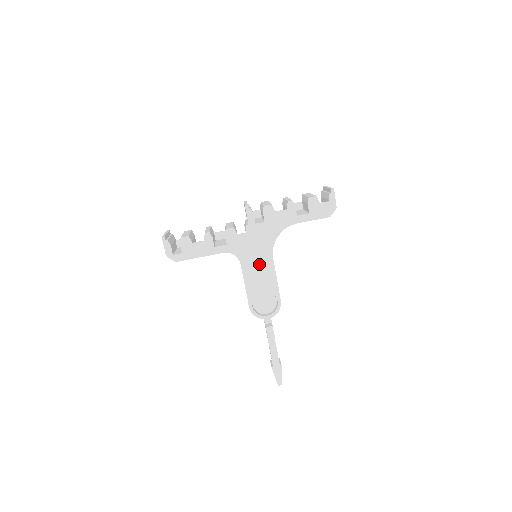
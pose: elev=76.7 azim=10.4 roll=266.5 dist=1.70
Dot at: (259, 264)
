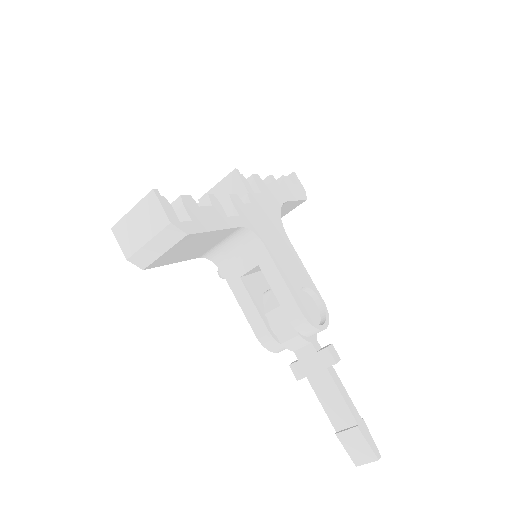
Dot at: (281, 247)
